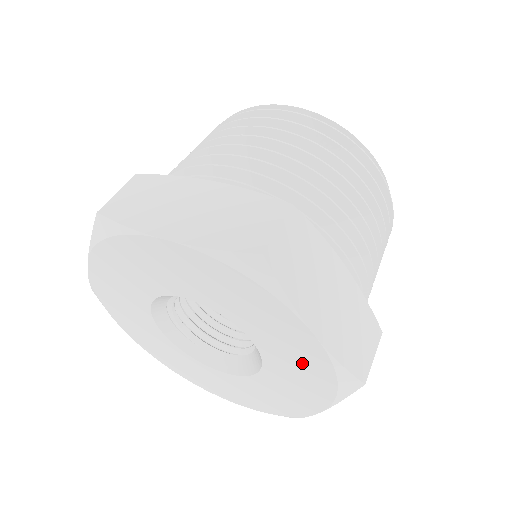
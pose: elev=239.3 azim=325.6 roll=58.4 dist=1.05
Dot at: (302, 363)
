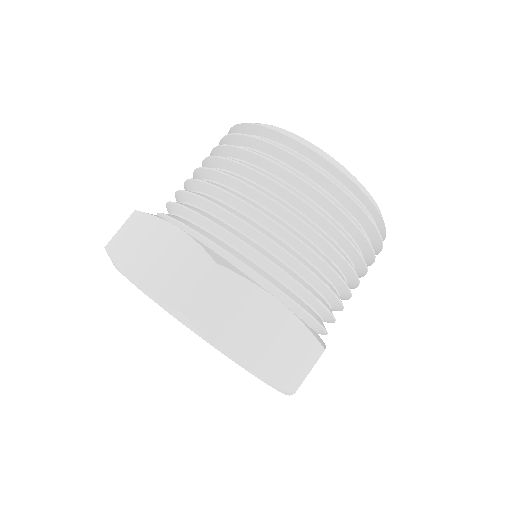
Dot at: occluded
